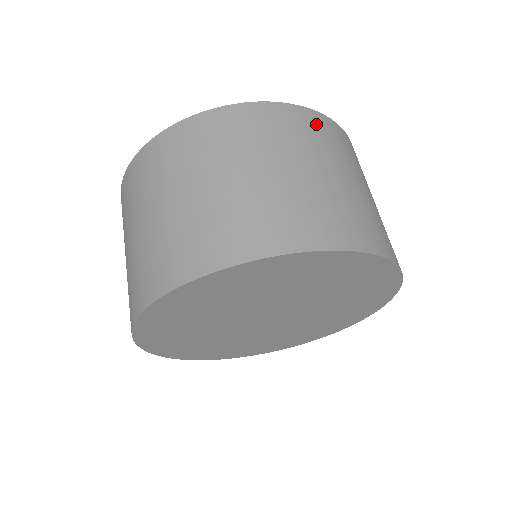
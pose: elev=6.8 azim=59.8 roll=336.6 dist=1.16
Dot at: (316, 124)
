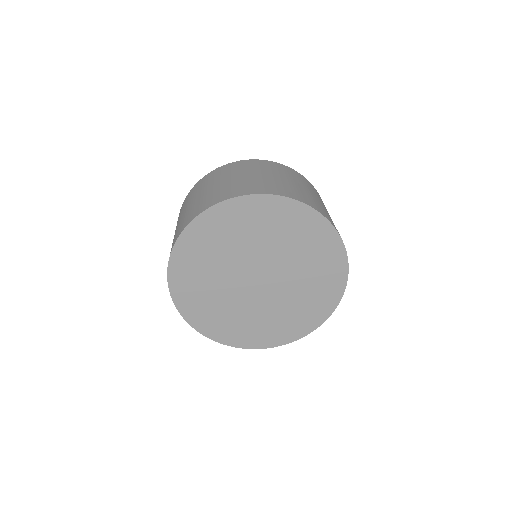
Dot at: (278, 166)
